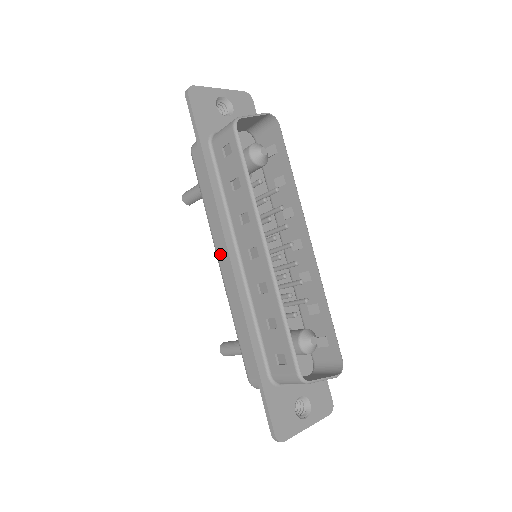
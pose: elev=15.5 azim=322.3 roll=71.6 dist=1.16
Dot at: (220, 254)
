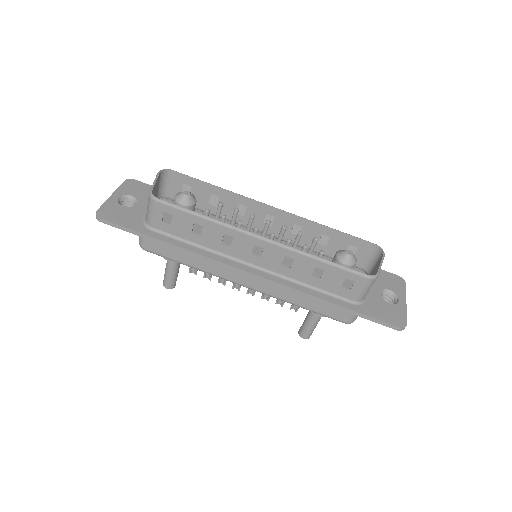
Dot at: (238, 280)
